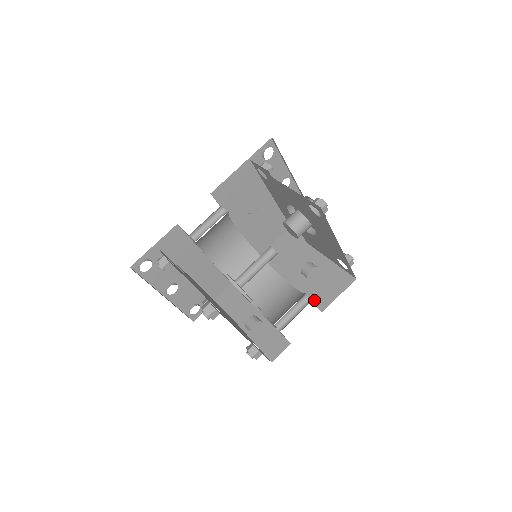
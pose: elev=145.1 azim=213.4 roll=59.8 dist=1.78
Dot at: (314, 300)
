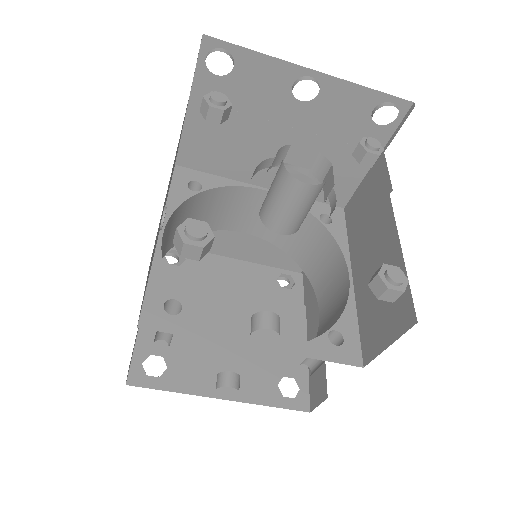
Dot at: (363, 334)
